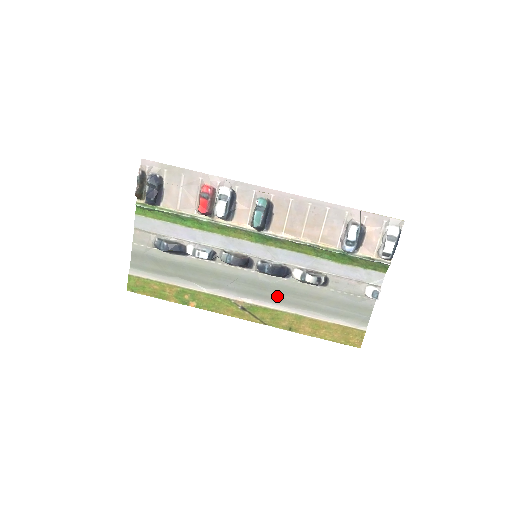
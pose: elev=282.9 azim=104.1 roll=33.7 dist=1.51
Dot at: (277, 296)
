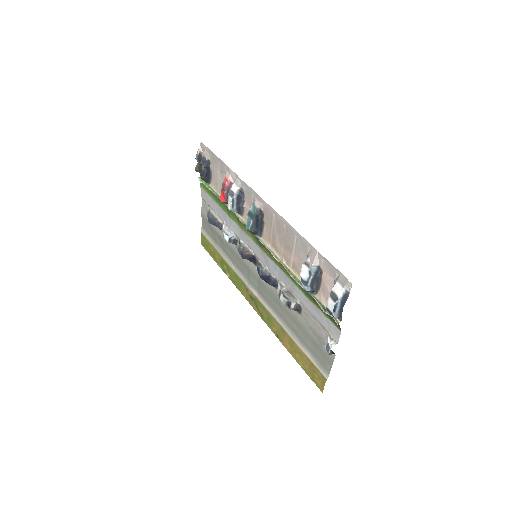
Dot at: (271, 301)
